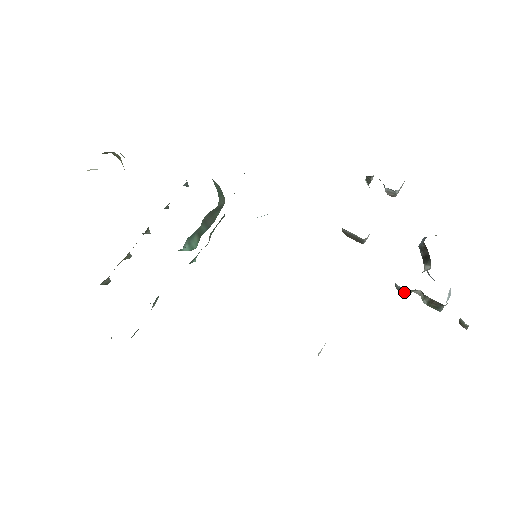
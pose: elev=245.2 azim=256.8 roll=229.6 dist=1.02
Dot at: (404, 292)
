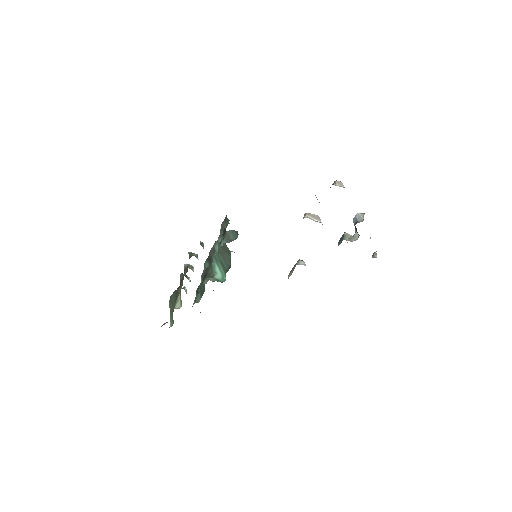
Dot at: occluded
